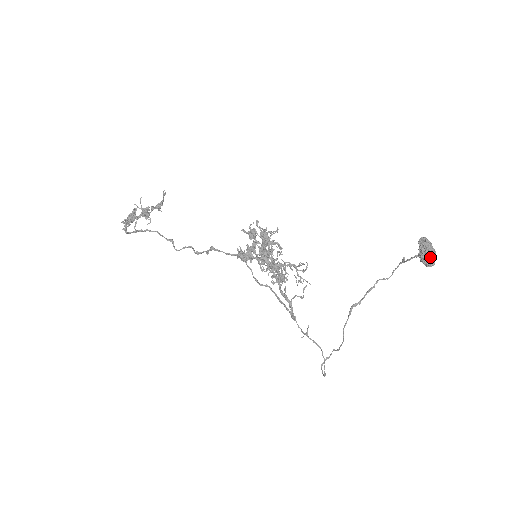
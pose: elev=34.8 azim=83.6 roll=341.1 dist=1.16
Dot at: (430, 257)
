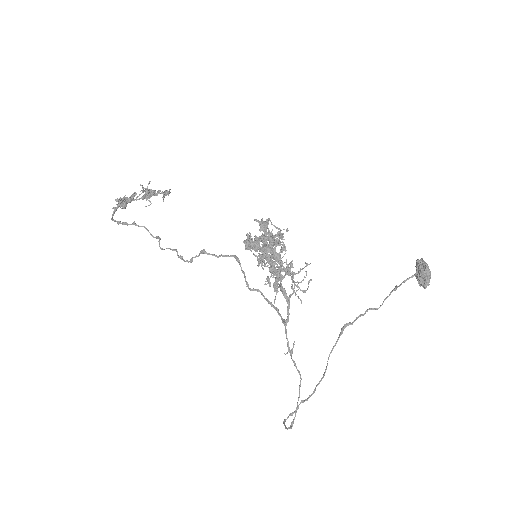
Dot at: (428, 272)
